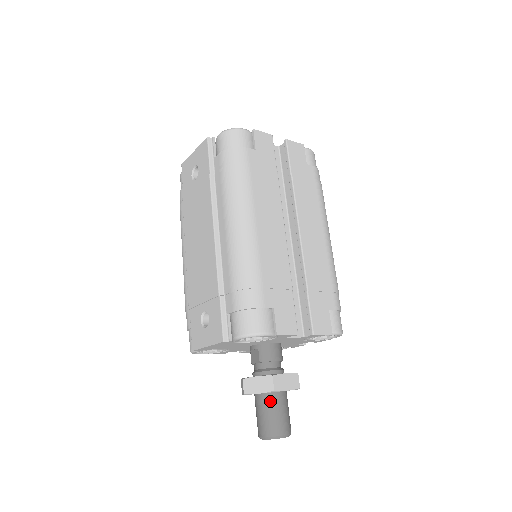
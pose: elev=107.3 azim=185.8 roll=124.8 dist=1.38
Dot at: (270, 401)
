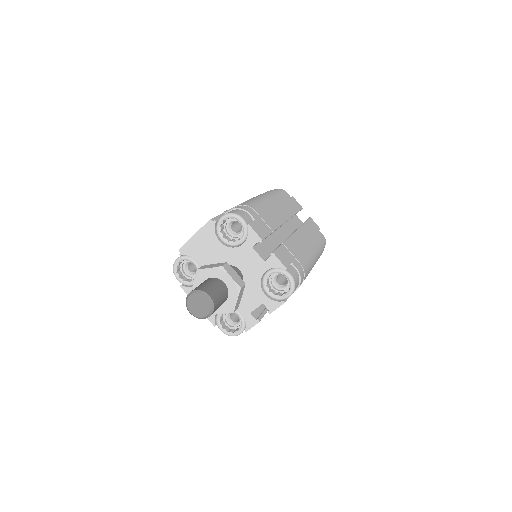
Dot at: (213, 280)
